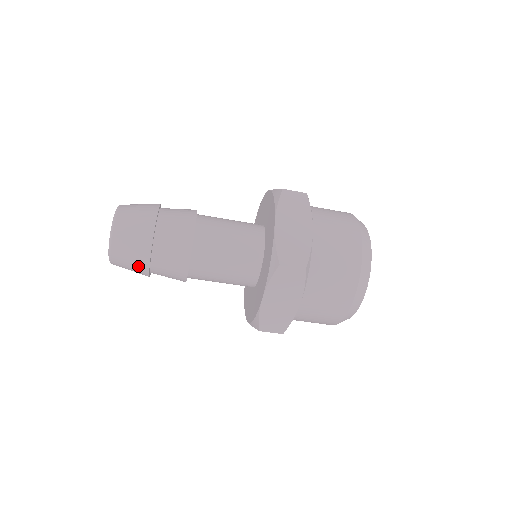
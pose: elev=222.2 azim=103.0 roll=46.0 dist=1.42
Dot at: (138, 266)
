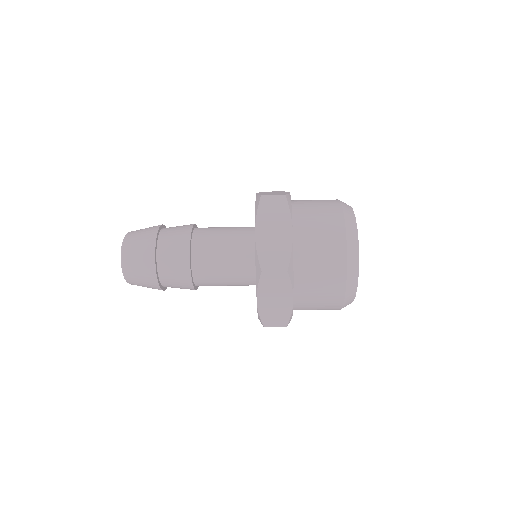
Dot at: (150, 285)
